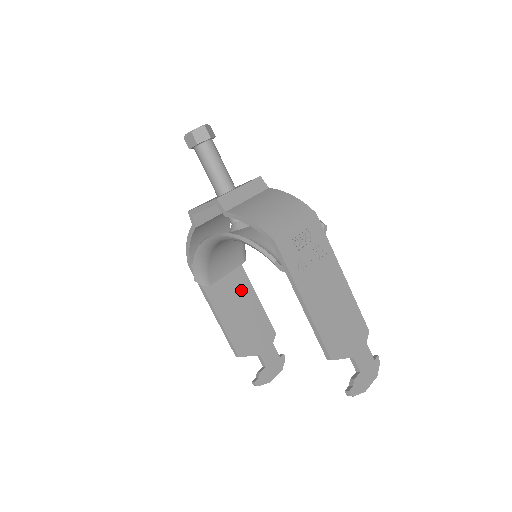
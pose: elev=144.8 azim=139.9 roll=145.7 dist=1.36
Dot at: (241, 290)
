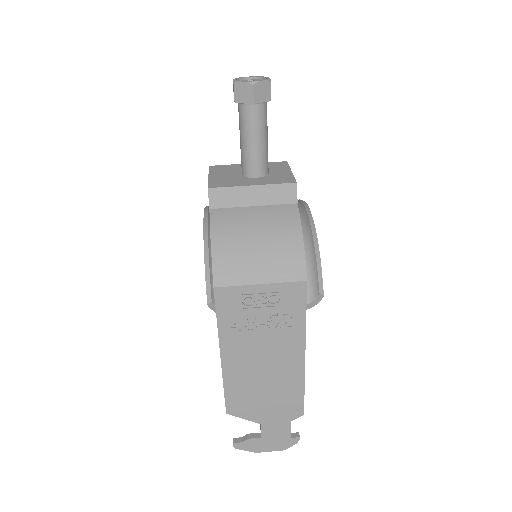
Dot at: occluded
